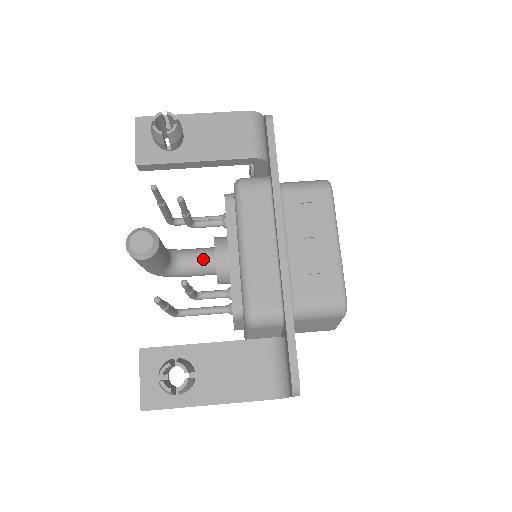
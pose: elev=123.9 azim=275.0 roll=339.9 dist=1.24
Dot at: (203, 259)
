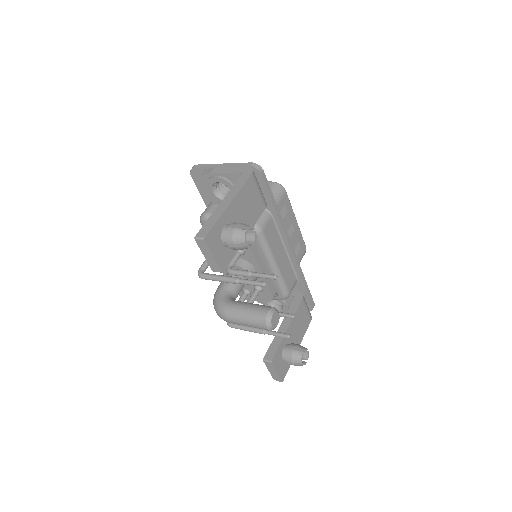
Dot at: (242, 285)
